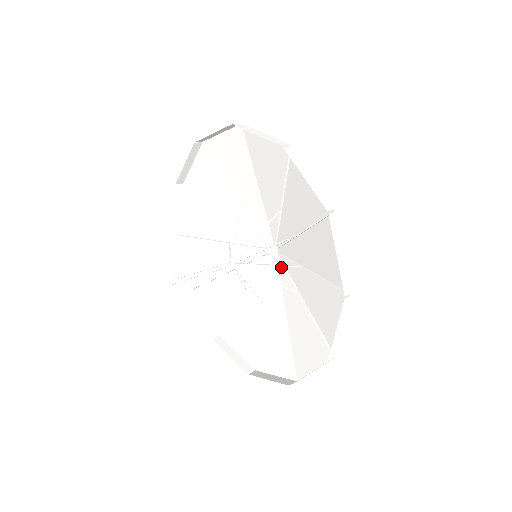
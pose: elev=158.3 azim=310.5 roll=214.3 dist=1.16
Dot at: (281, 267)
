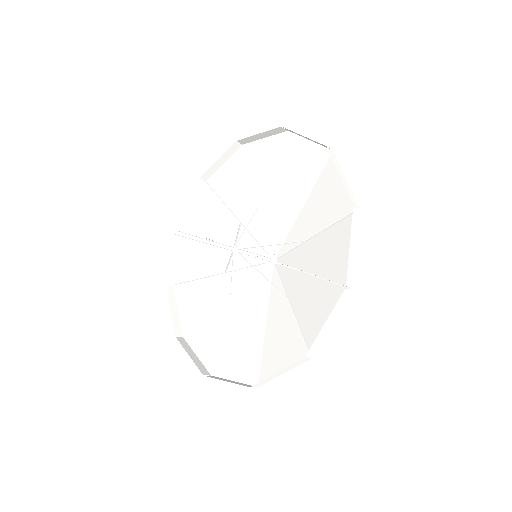
Dot at: (281, 269)
